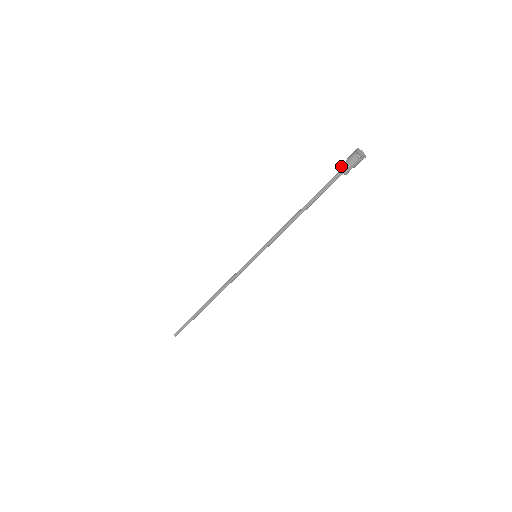
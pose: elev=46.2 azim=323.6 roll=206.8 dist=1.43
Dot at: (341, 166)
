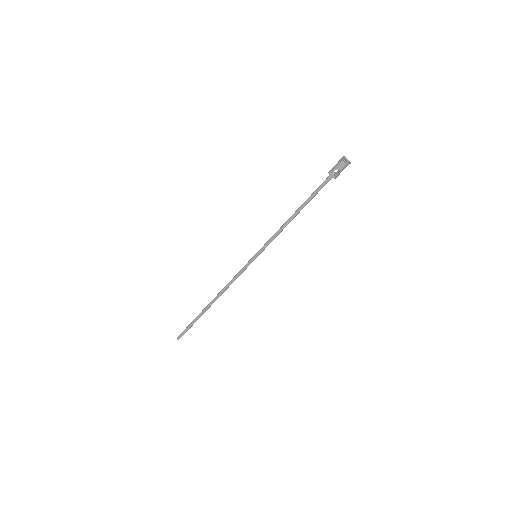
Dot at: (331, 170)
